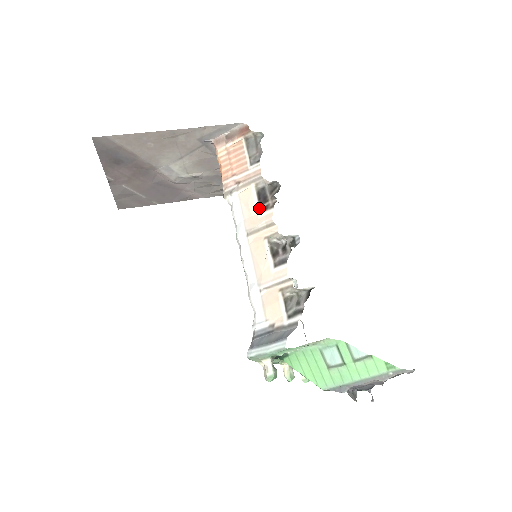
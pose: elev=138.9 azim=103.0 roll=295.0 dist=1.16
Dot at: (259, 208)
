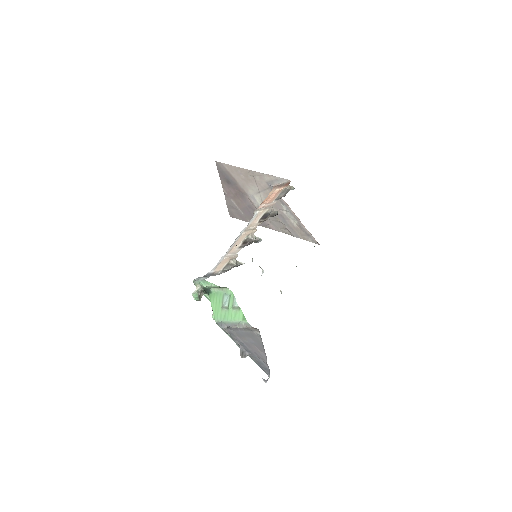
Dot at: (259, 220)
